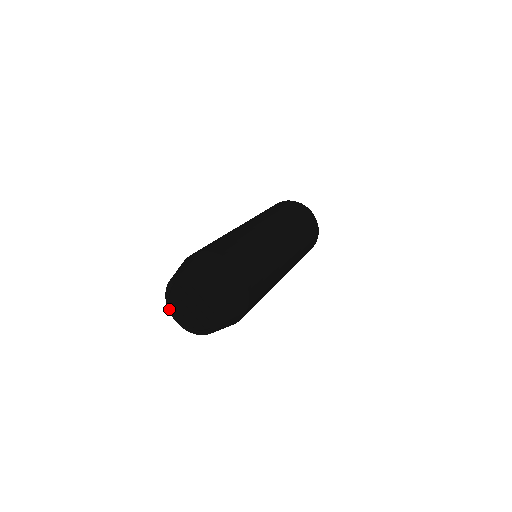
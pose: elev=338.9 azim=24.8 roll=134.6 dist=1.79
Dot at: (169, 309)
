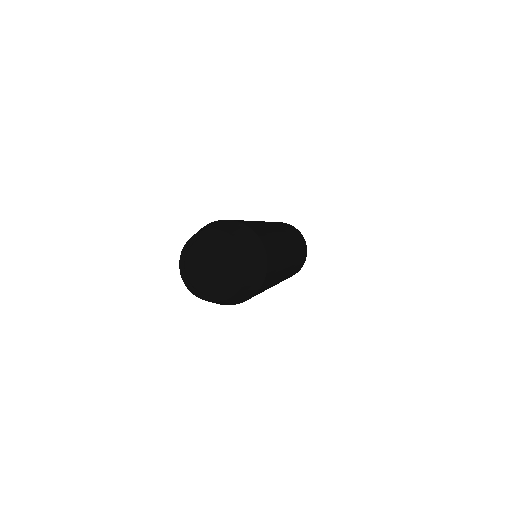
Dot at: (196, 295)
